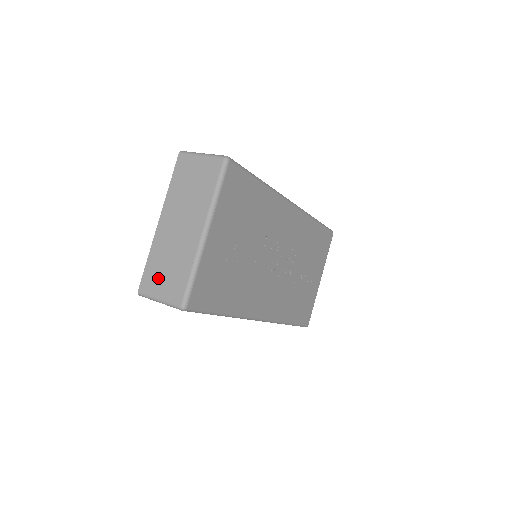
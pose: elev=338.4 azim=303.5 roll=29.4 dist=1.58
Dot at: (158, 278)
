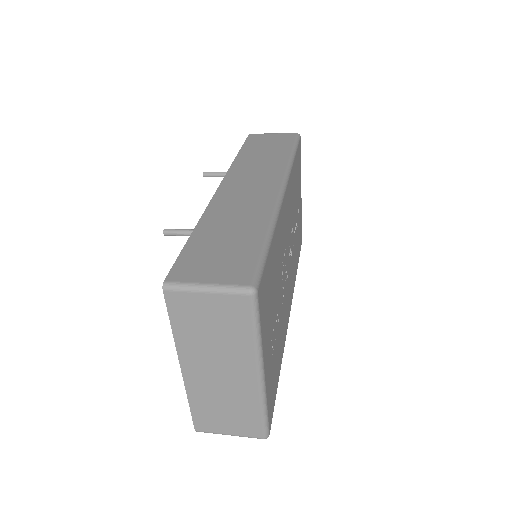
Dot at: (217, 419)
